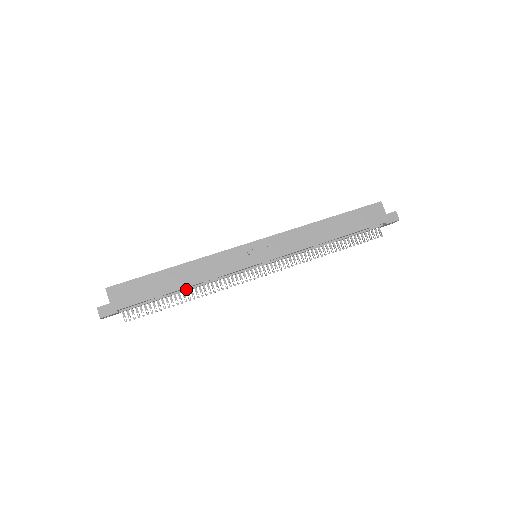
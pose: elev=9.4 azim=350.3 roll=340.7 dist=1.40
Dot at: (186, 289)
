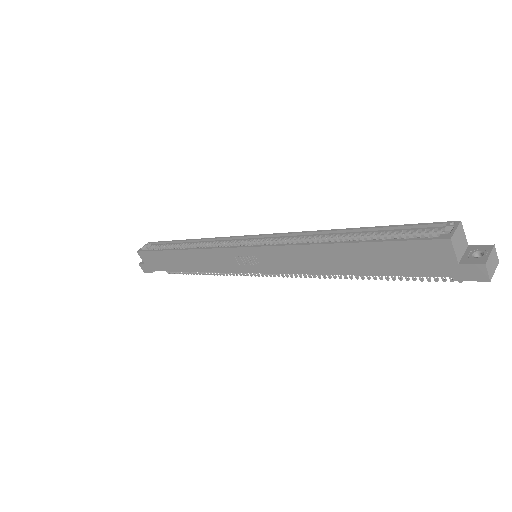
Dot at: occluded
